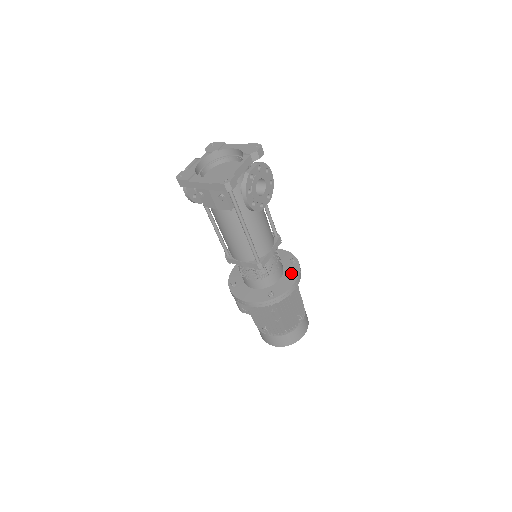
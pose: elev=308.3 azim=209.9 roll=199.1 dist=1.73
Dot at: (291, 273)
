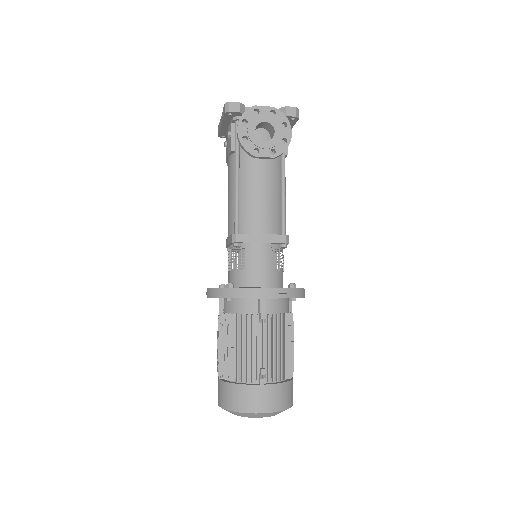
Dot at: occluded
